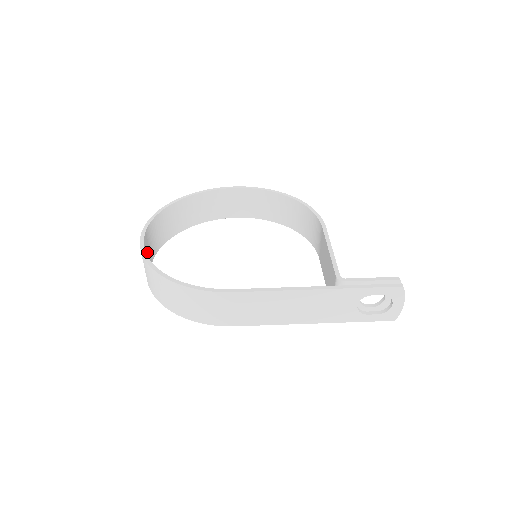
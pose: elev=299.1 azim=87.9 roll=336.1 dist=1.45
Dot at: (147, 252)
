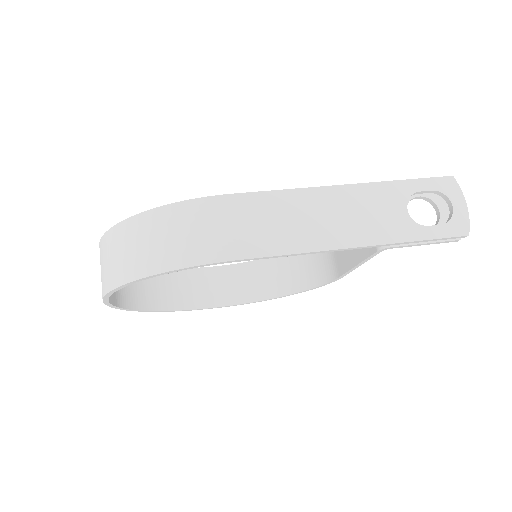
Dot at: occluded
